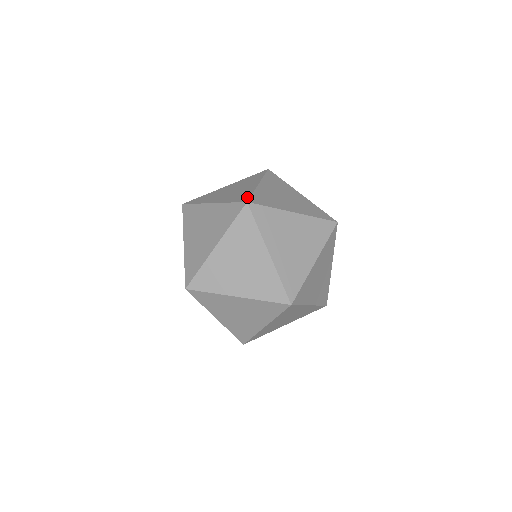
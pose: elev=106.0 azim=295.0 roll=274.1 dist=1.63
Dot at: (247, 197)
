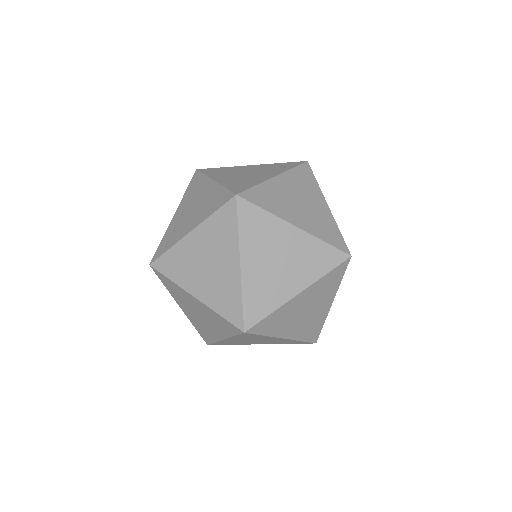
Dot at: (257, 319)
